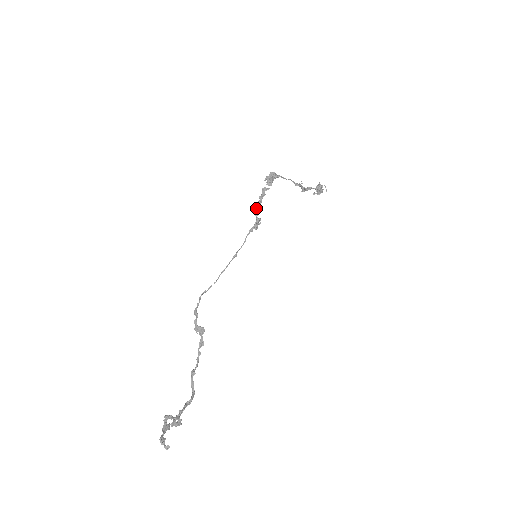
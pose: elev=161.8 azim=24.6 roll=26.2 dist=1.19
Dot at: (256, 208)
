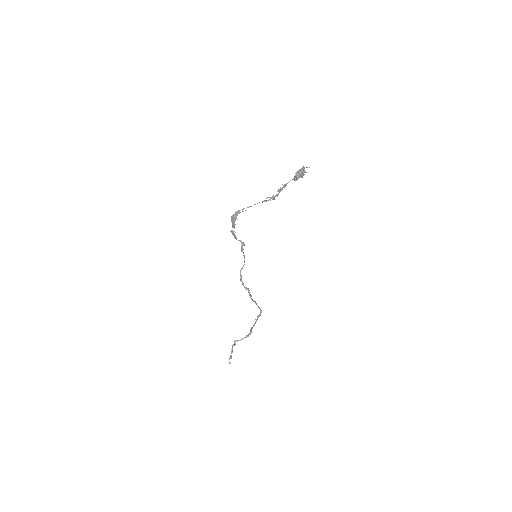
Dot at: occluded
